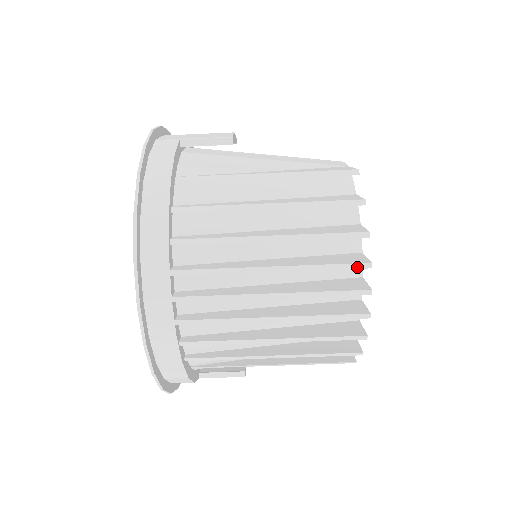
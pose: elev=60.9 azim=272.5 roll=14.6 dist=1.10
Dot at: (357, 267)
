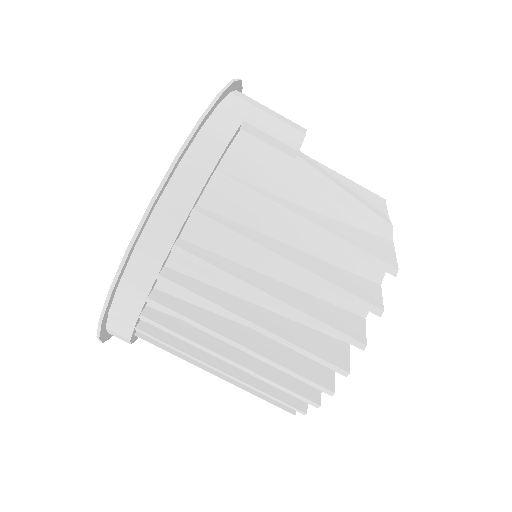
Dot at: (334, 369)
